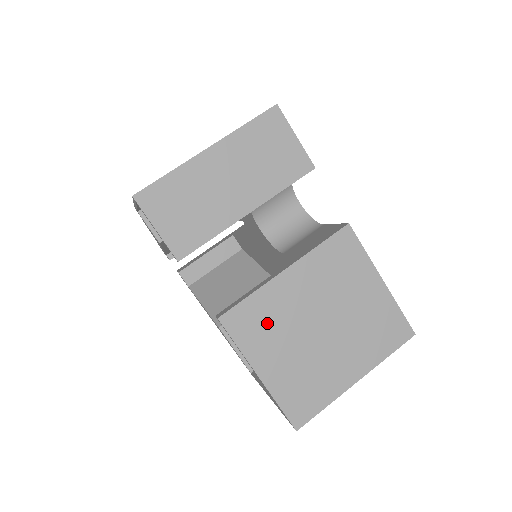
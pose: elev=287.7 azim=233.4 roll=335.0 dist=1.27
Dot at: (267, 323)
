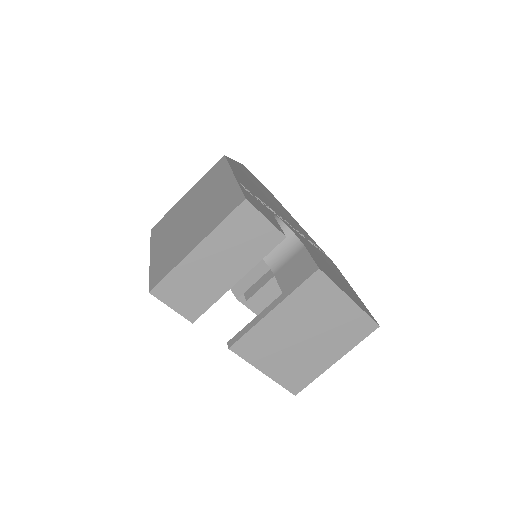
Dot at: (264, 344)
